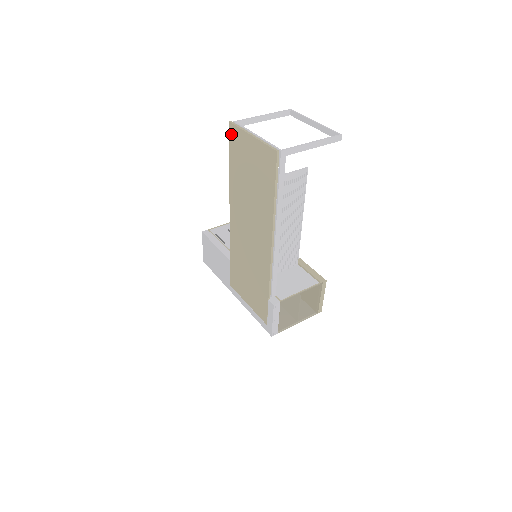
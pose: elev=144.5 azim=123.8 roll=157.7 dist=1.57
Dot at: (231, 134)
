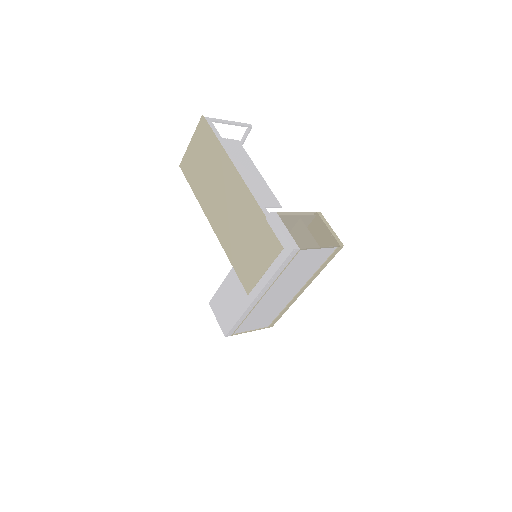
Dot at: (183, 169)
